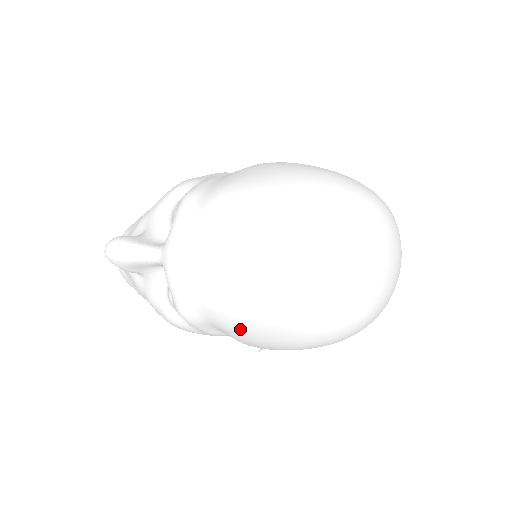
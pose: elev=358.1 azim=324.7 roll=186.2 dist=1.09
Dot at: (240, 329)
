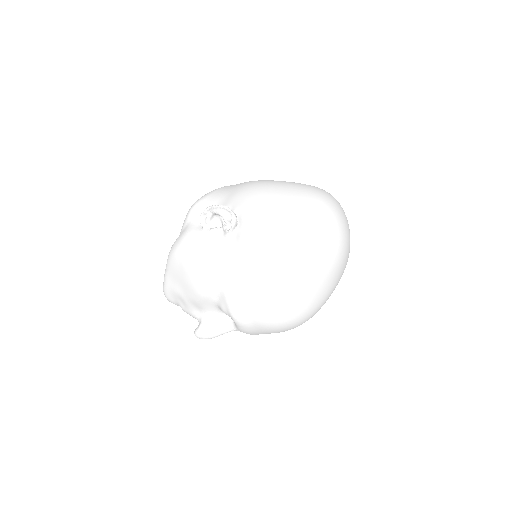
Dot at: occluded
